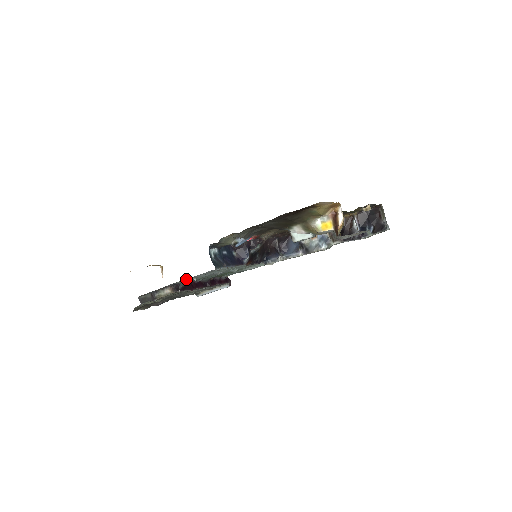
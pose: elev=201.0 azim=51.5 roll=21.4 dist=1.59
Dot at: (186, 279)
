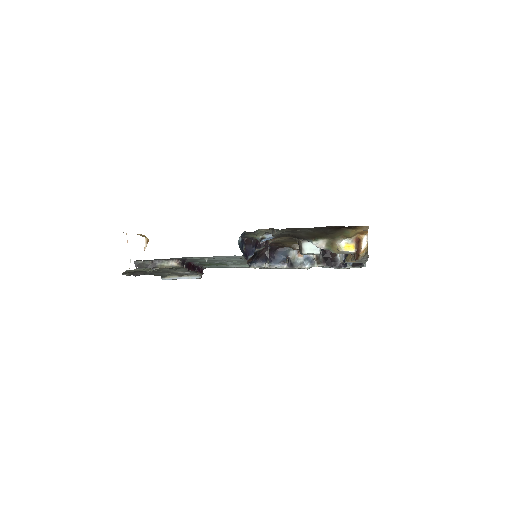
Dot at: (202, 257)
